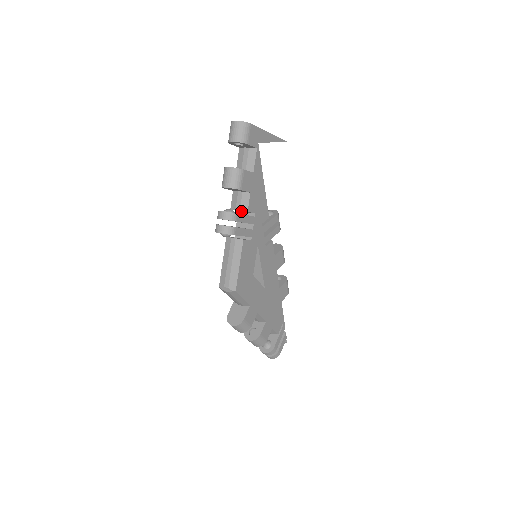
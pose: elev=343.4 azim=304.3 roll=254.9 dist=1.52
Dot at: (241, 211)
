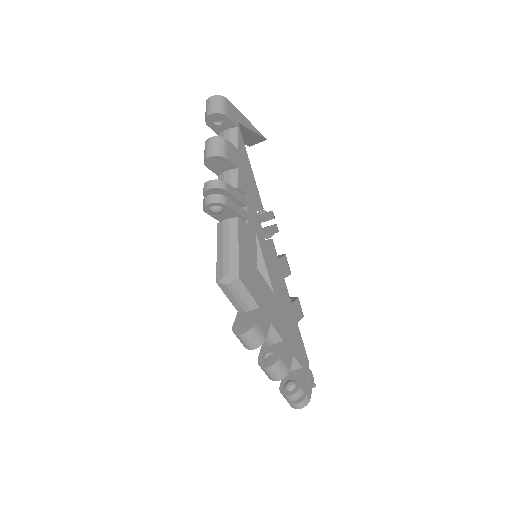
Dot at: occluded
